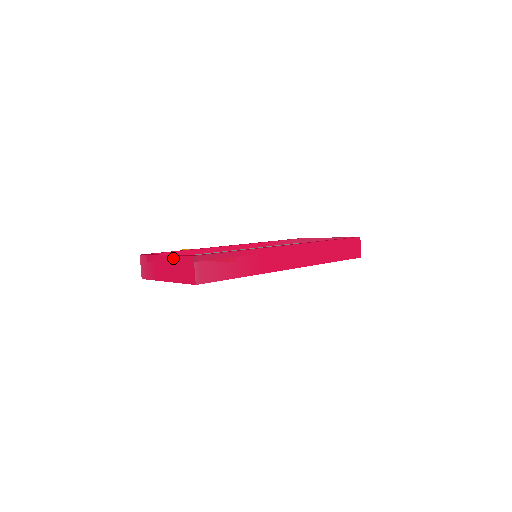
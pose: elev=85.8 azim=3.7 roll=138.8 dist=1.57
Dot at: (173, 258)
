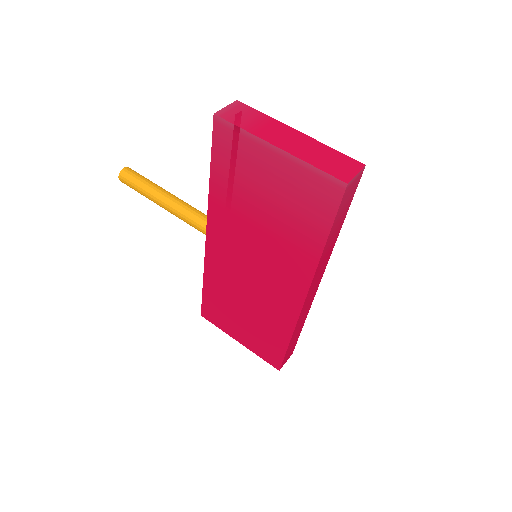
Dot at: (318, 142)
